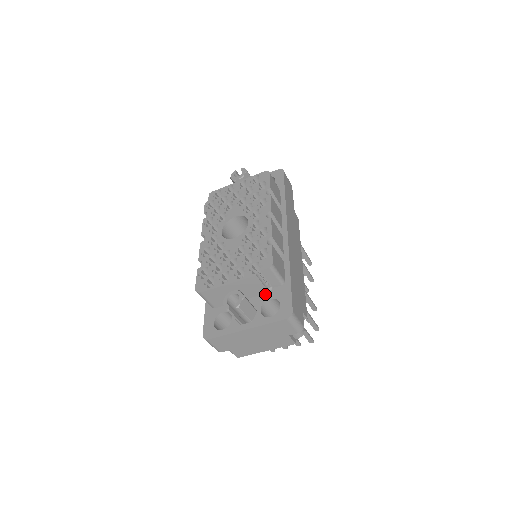
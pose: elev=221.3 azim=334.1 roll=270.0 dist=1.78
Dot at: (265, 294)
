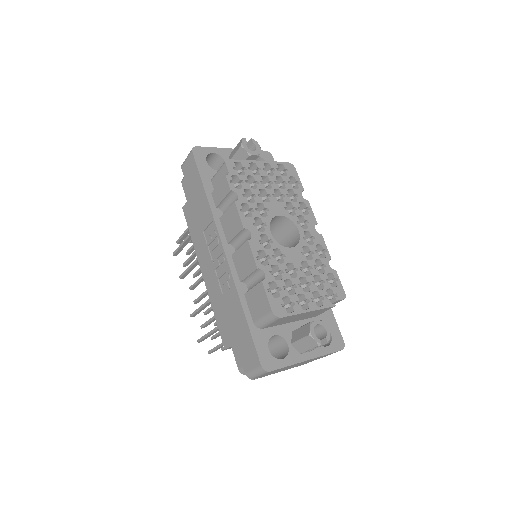
Dot at: (312, 318)
